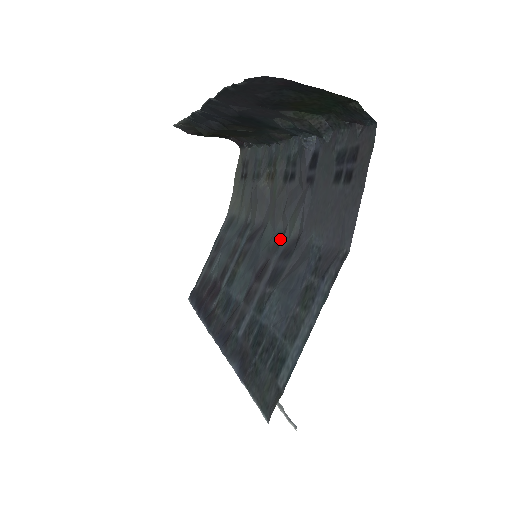
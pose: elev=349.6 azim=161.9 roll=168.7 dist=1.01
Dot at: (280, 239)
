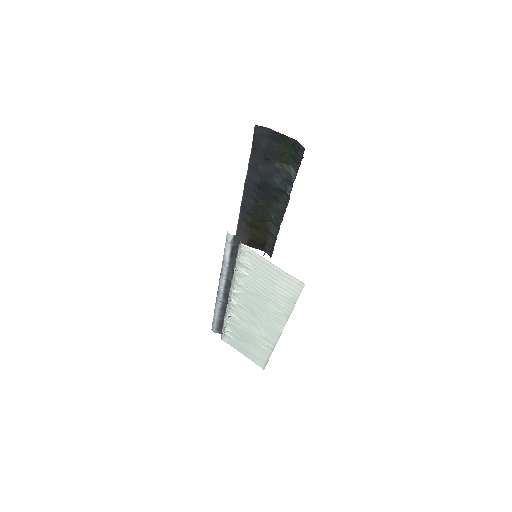
Dot at: occluded
